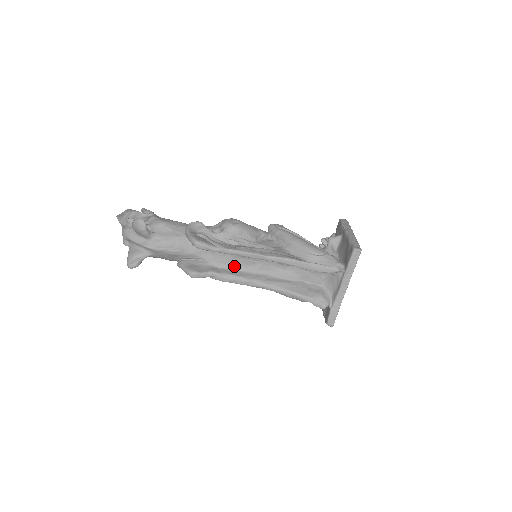
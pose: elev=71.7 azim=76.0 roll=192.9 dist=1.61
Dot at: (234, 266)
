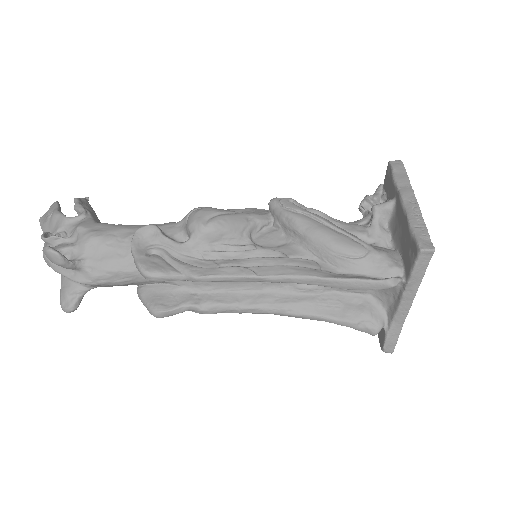
Dot at: (221, 287)
